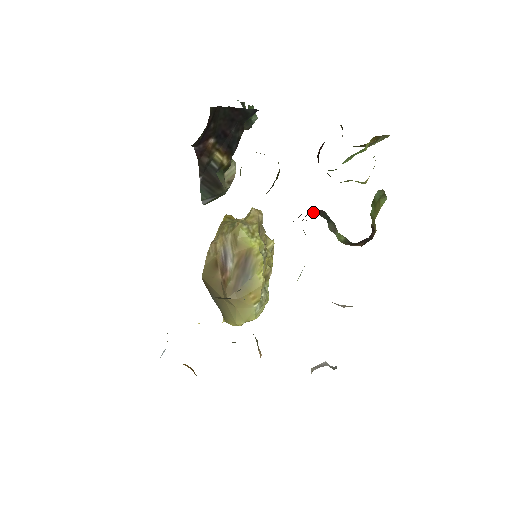
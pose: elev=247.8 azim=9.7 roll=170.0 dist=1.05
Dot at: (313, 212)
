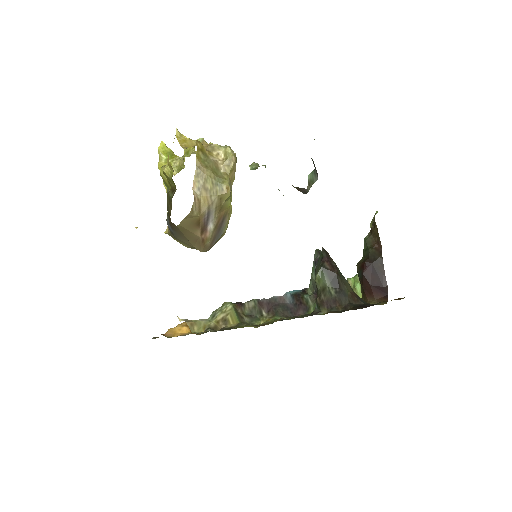
Dot at: occluded
